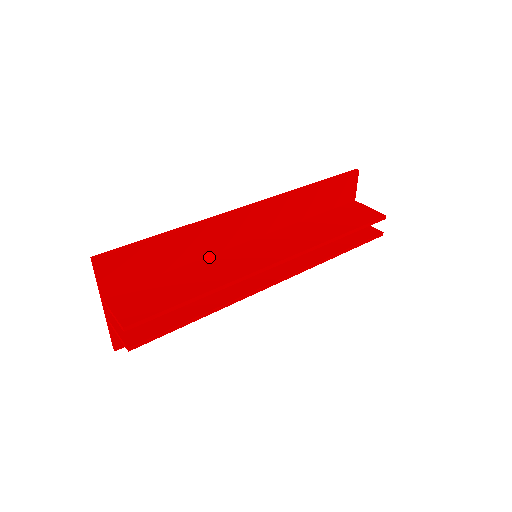
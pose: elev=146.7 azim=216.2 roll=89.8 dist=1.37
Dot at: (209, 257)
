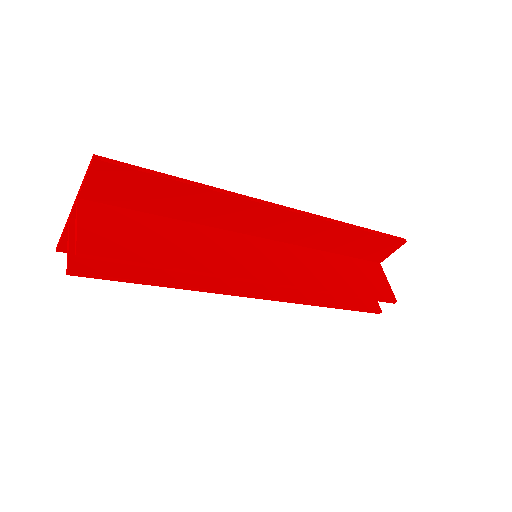
Dot at: (212, 228)
